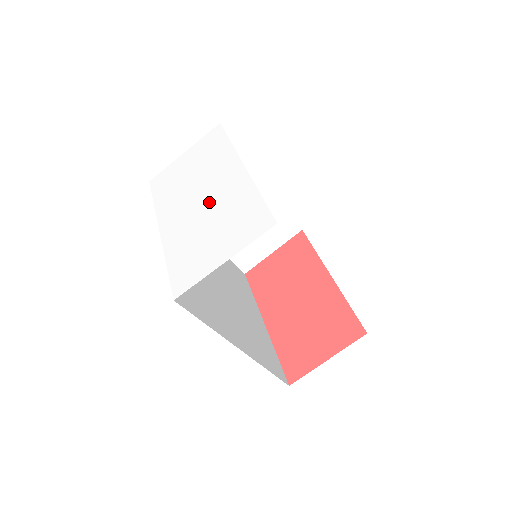
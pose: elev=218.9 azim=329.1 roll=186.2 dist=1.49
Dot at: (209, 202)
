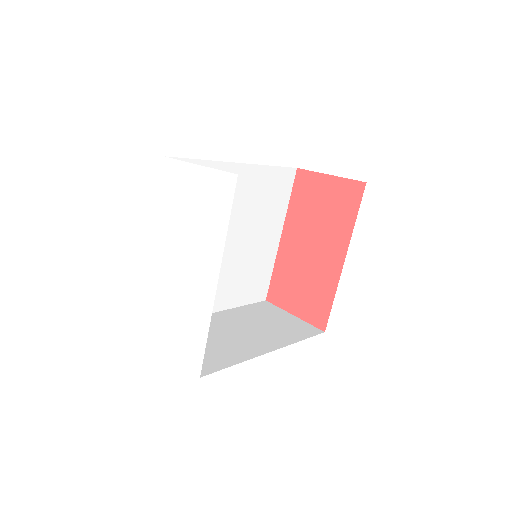
Dot at: (183, 281)
